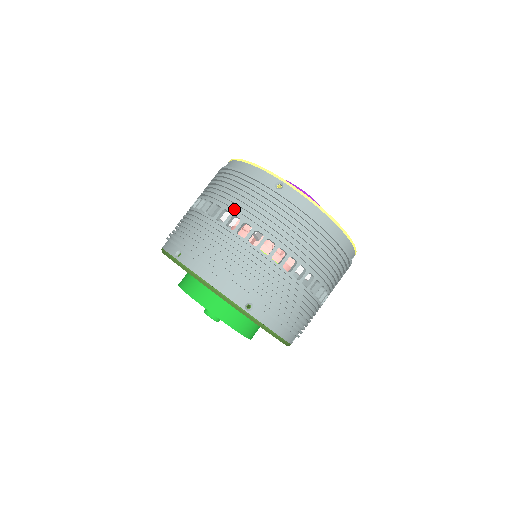
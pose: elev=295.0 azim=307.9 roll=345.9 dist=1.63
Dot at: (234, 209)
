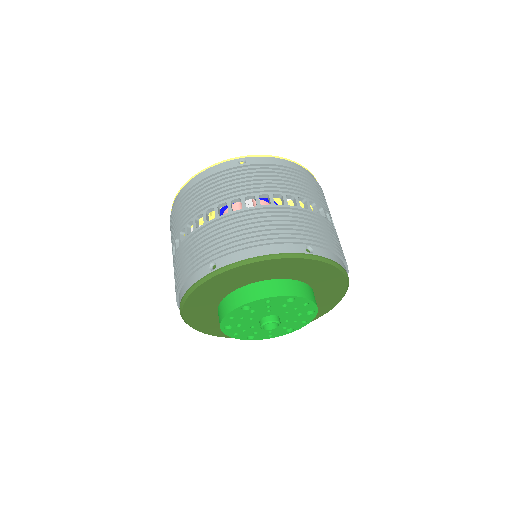
Dot at: (226, 199)
